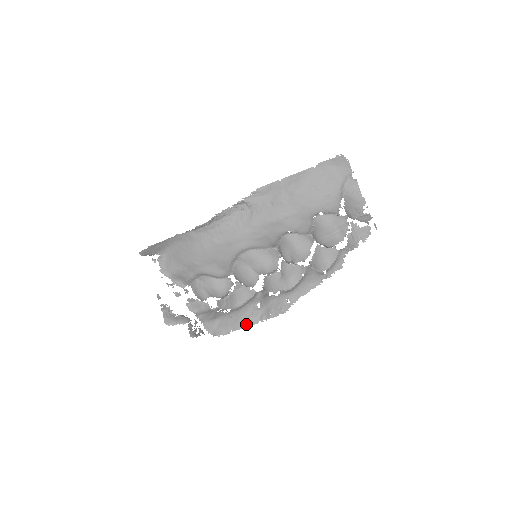
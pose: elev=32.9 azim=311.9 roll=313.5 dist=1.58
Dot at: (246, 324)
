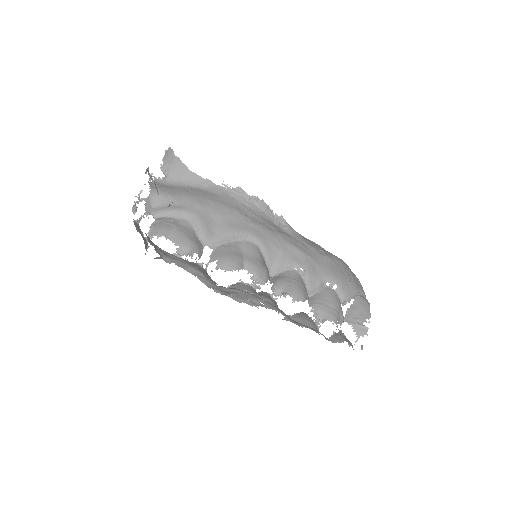
Dot at: (198, 275)
